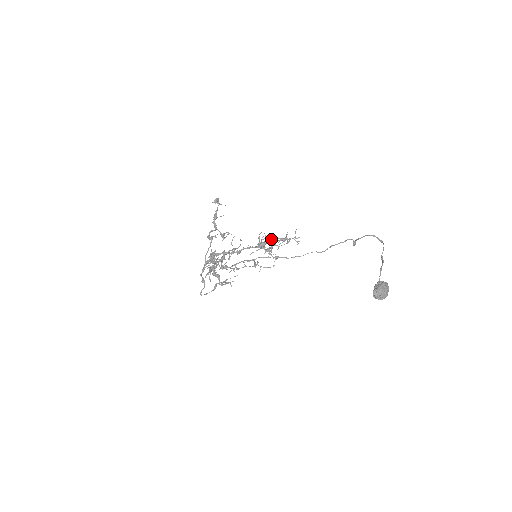
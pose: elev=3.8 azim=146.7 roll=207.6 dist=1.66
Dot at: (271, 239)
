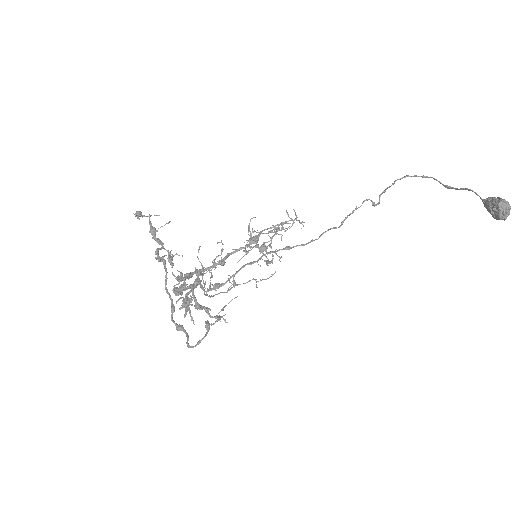
Dot at: (262, 231)
